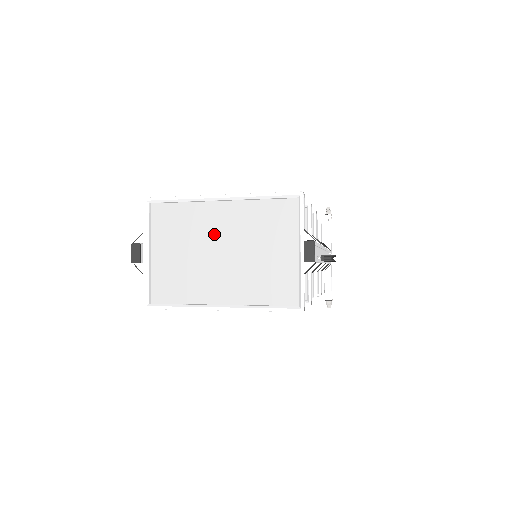
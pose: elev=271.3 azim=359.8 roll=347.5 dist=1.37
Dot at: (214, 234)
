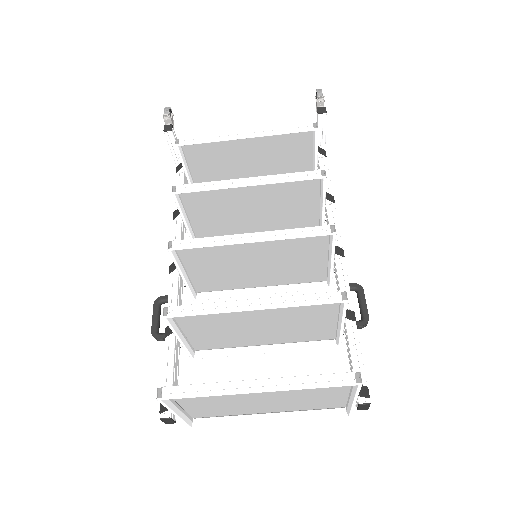
Dot at: (252, 395)
